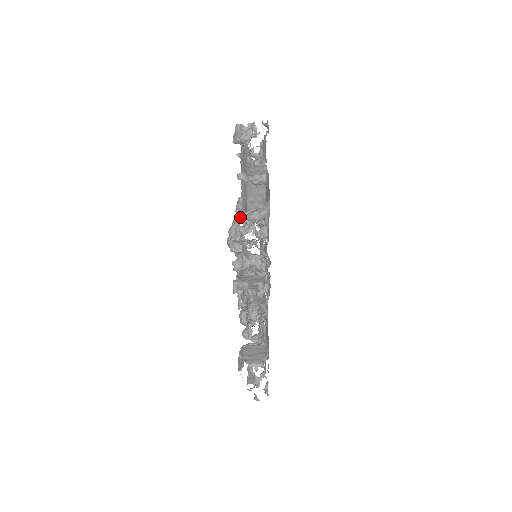
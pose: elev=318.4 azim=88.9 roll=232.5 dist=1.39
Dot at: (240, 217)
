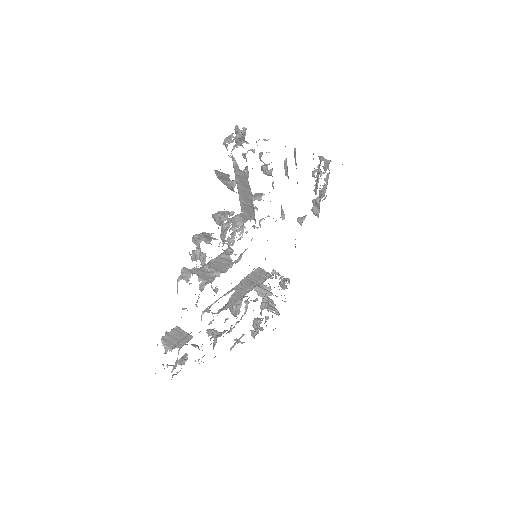
Dot at: occluded
